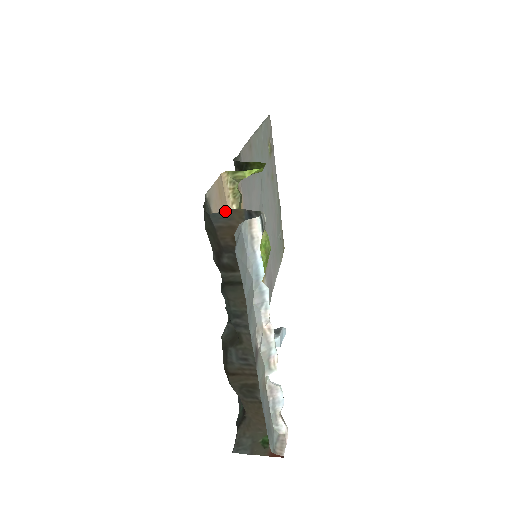
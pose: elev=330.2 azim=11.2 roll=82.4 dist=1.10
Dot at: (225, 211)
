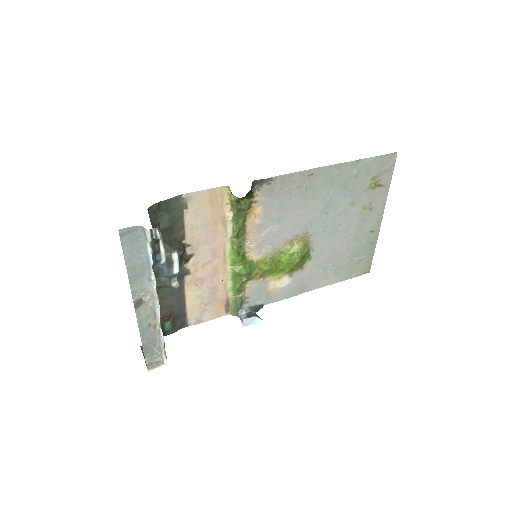
Dot at: occluded
